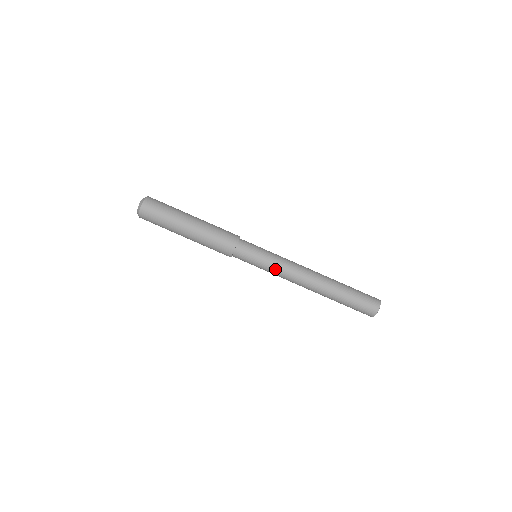
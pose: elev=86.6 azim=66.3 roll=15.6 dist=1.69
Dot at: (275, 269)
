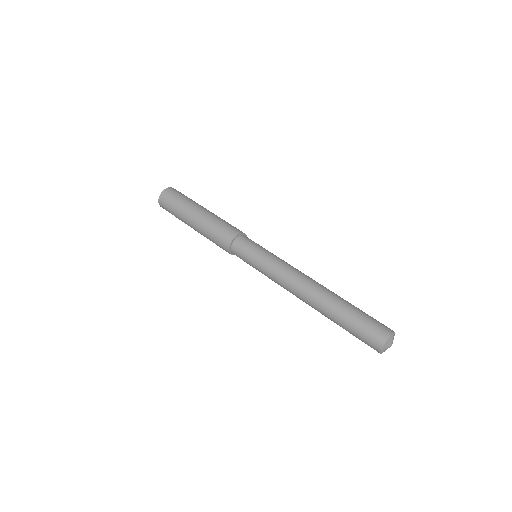
Dot at: (274, 262)
